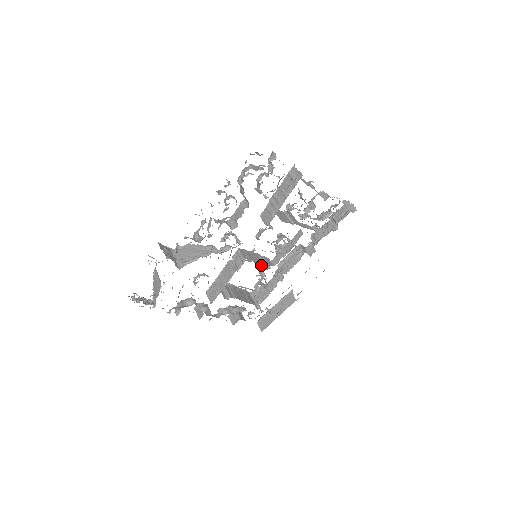
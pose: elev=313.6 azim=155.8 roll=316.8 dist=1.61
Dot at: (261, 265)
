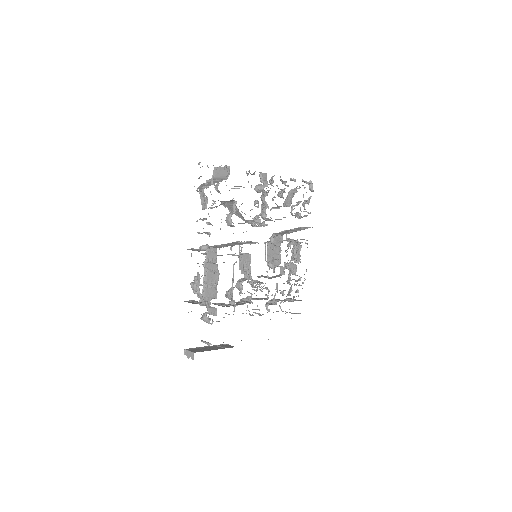
Dot at: (241, 278)
